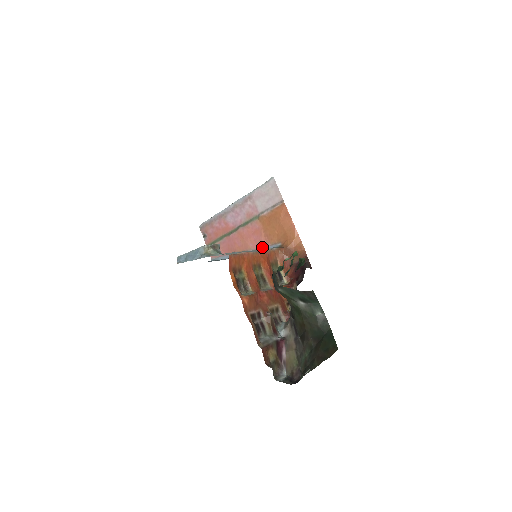
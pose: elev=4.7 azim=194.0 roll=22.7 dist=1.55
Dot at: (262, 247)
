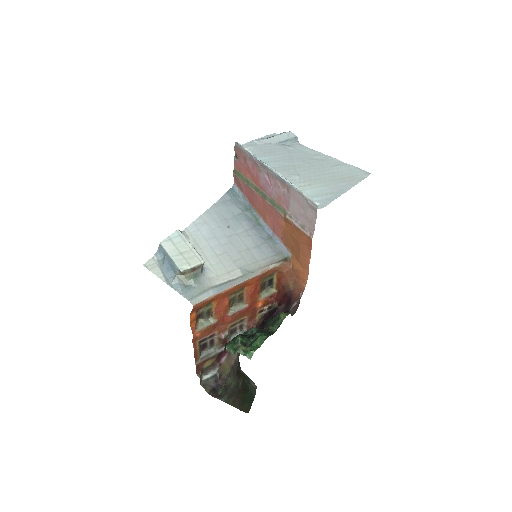
Dot at: (276, 236)
